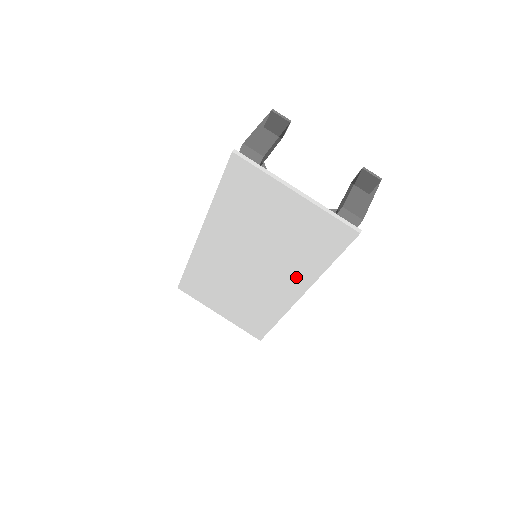
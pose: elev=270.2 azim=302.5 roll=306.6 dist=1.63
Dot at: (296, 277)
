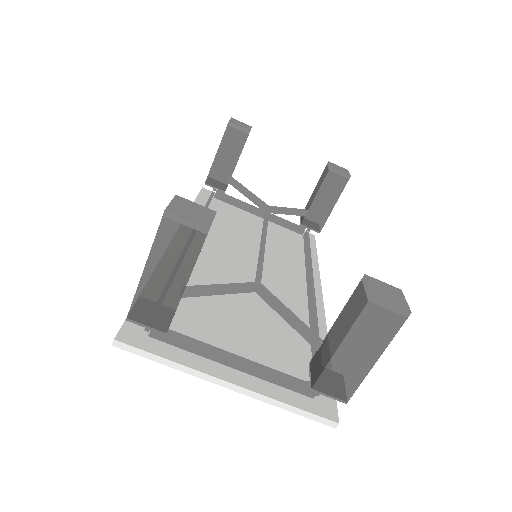
Dot at: occluded
